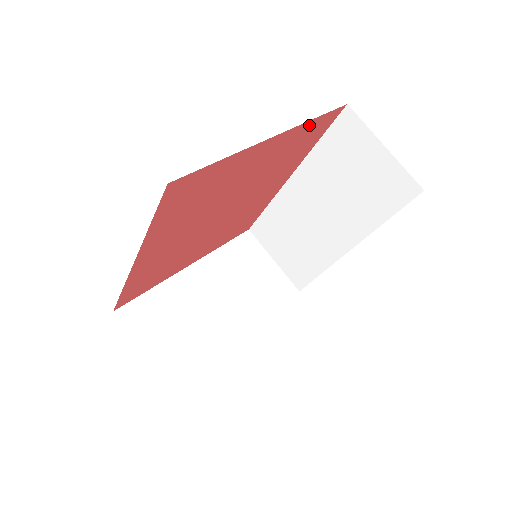
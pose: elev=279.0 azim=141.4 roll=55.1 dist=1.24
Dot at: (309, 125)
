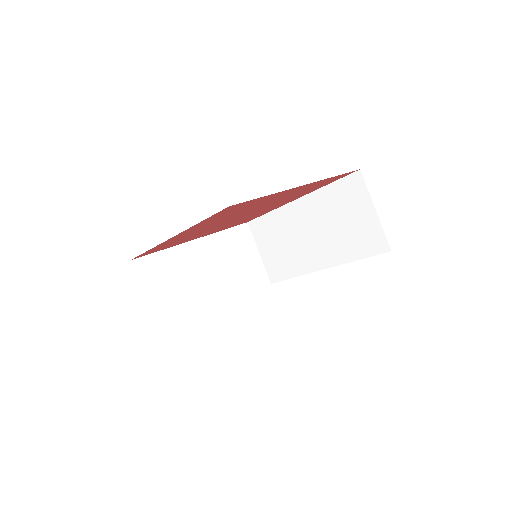
Dot at: (329, 179)
